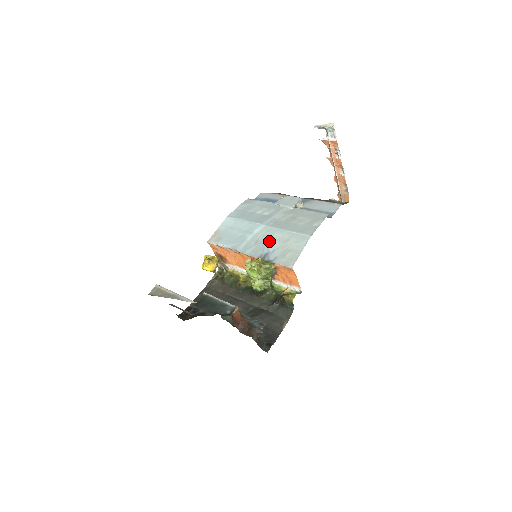
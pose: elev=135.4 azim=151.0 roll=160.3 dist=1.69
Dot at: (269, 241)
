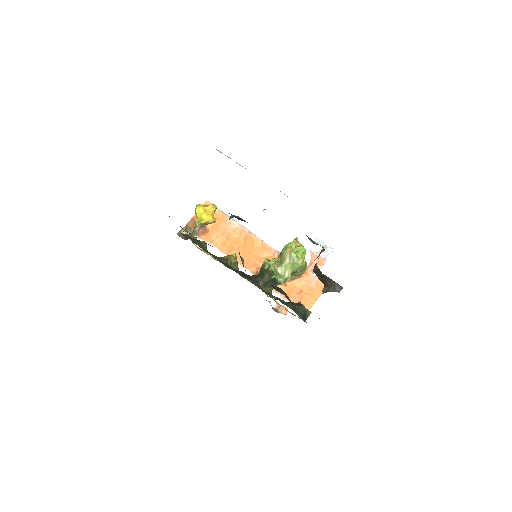
Dot at: occluded
